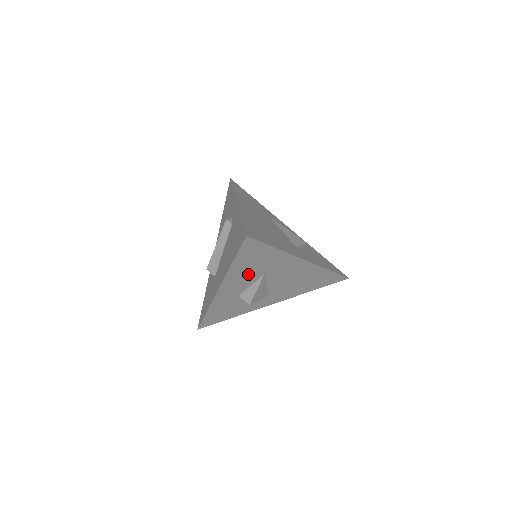
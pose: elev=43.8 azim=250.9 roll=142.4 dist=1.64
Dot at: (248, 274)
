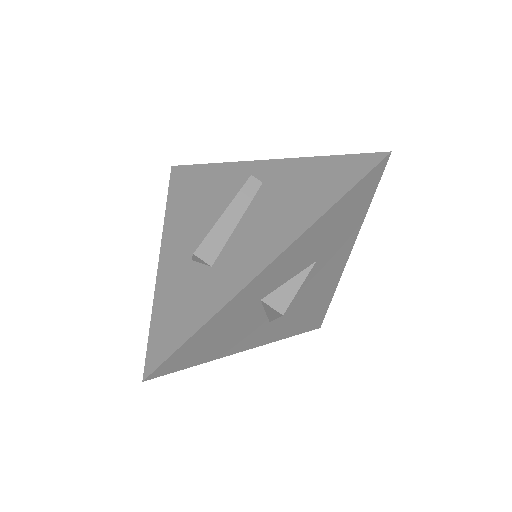
Dot at: (312, 248)
